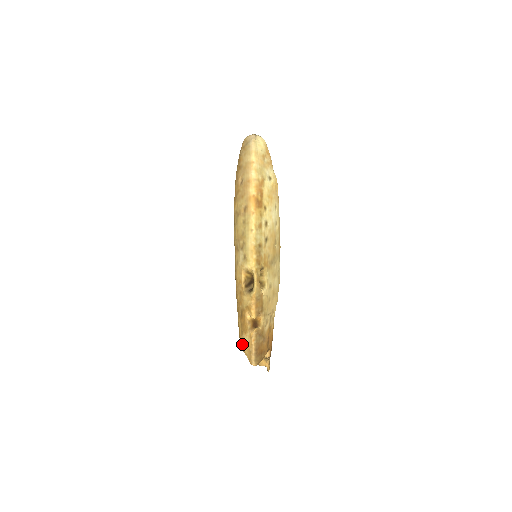
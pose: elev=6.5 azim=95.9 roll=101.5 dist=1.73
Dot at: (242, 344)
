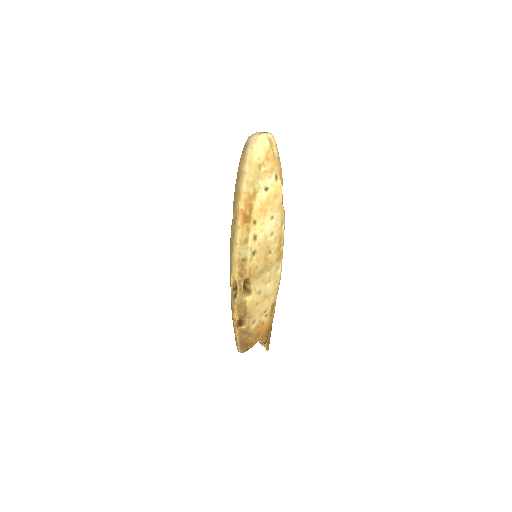
Dot at: occluded
